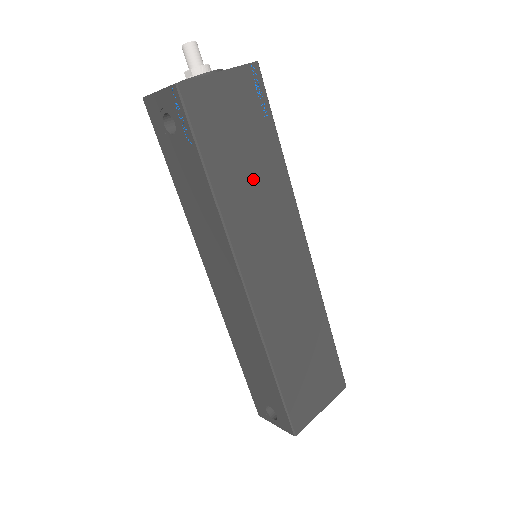
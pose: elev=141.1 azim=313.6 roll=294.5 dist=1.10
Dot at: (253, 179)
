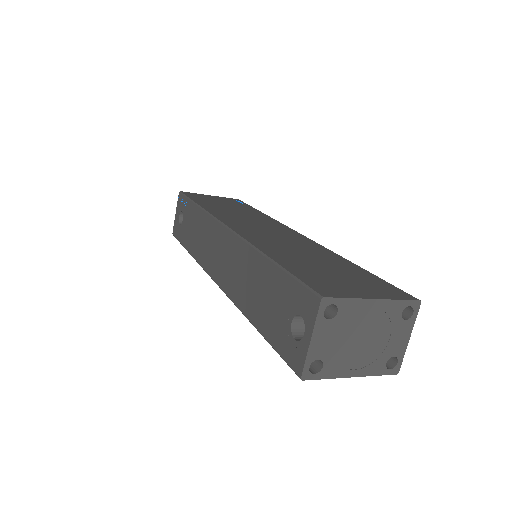
Dot at: (235, 211)
